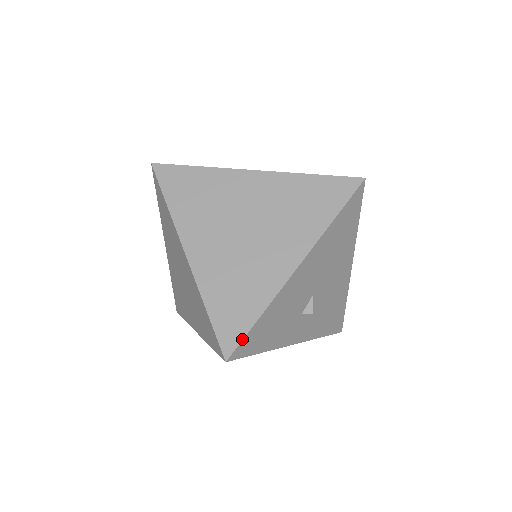
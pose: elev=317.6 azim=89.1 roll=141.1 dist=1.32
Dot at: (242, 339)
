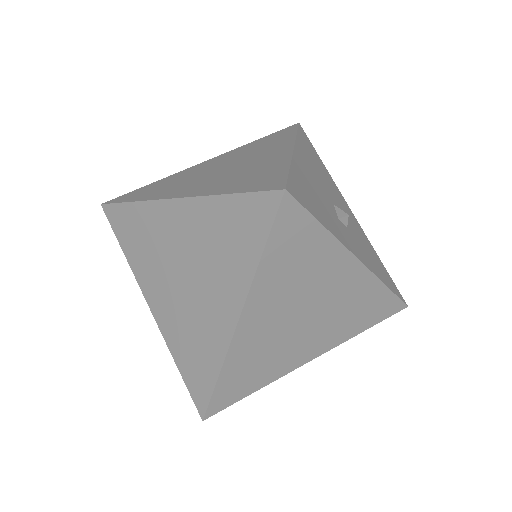
Dot at: (286, 178)
